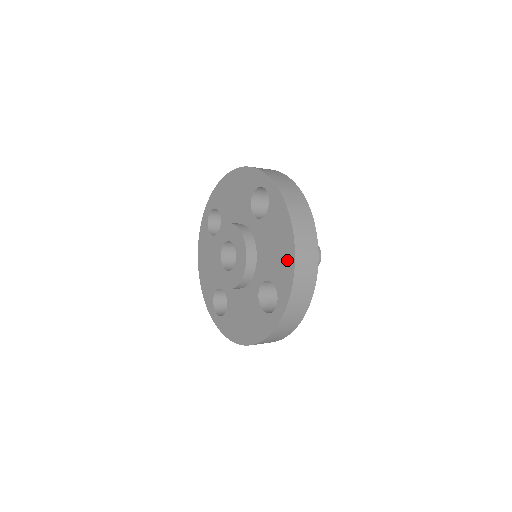
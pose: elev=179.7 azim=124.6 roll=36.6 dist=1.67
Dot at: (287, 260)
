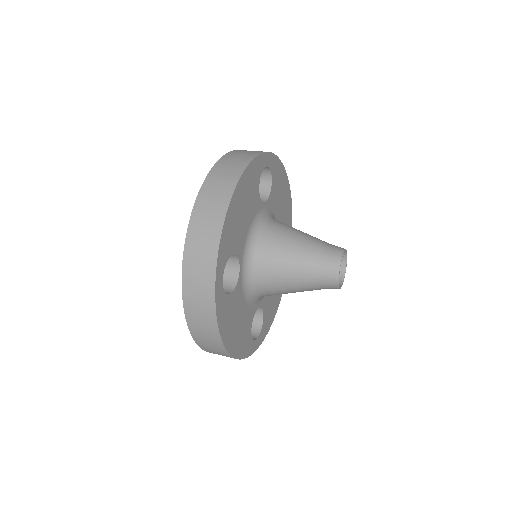
Dot at: occluded
